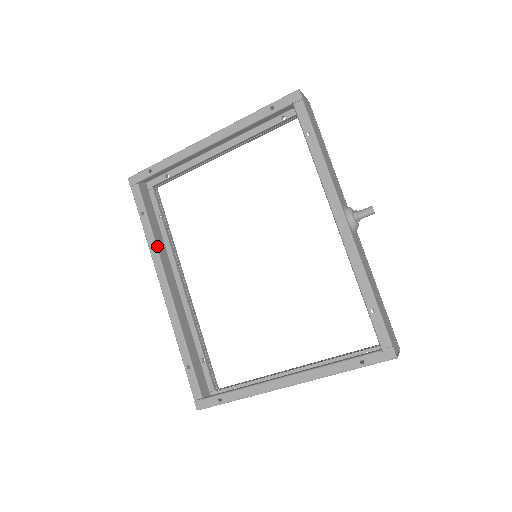
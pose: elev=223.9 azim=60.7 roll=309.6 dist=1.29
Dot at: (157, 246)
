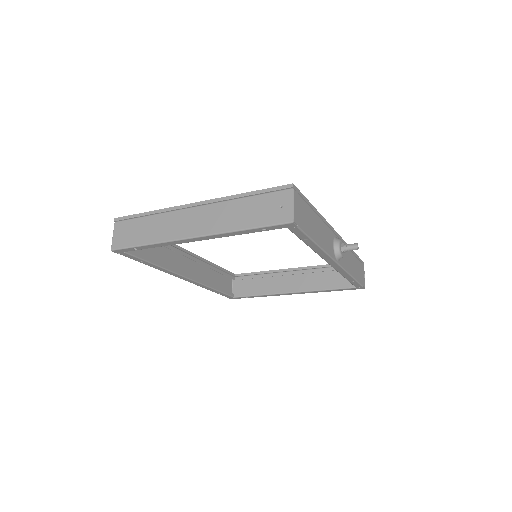
Dot at: (167, 269)
